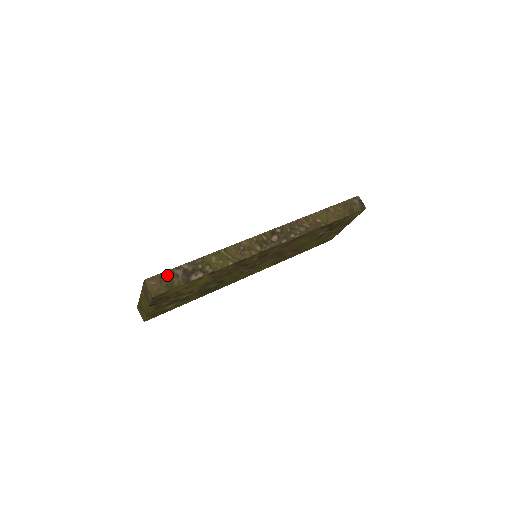
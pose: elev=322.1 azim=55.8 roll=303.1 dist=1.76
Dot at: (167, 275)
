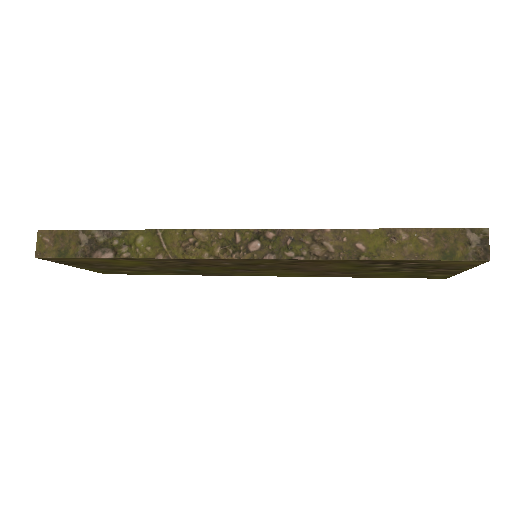
Dot at: (67, 236)
